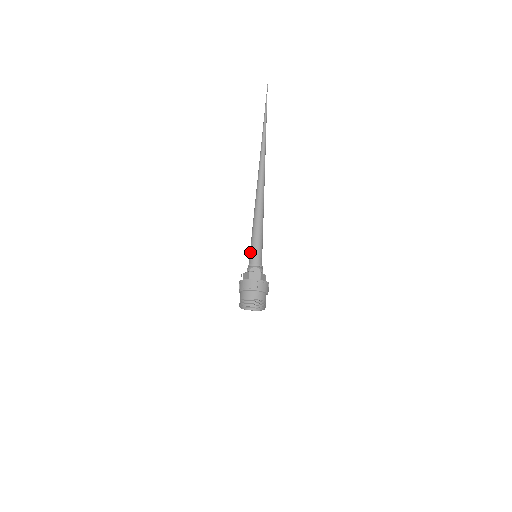
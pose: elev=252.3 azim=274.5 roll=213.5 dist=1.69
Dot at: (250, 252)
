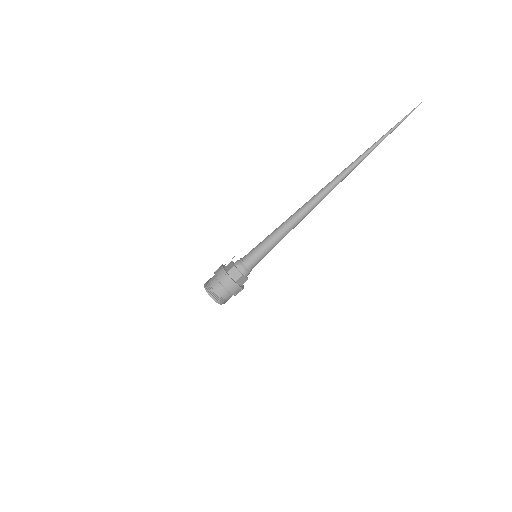
Dot at: (252, 249)
